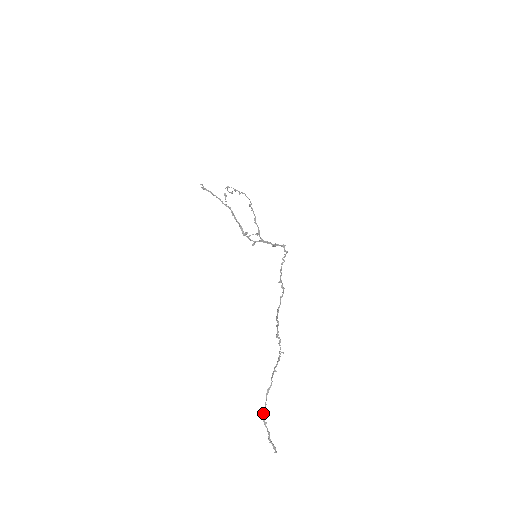
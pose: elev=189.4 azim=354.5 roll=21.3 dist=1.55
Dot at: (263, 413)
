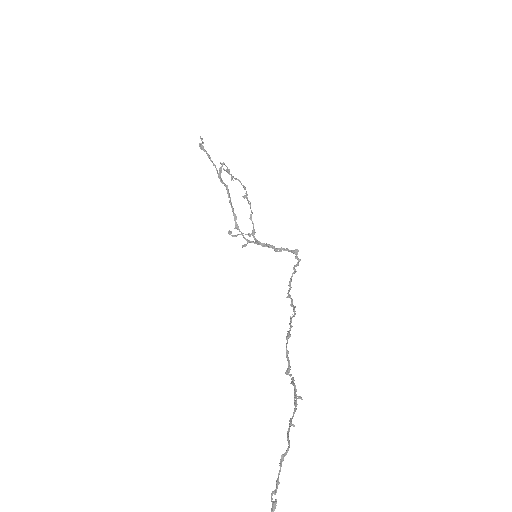
Dot at: (272, 498)
